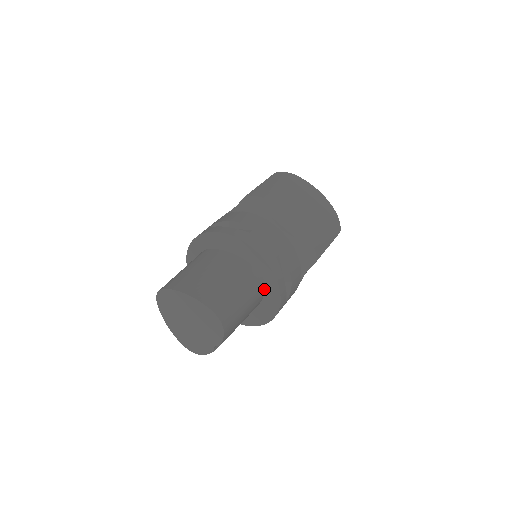
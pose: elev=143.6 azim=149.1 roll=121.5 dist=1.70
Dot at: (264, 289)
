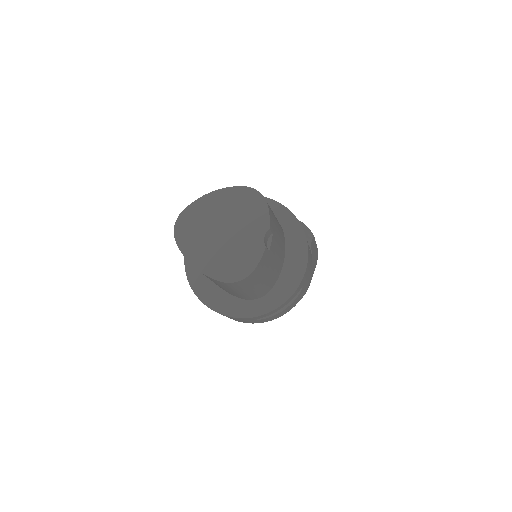
Dot at: (282, 229)
